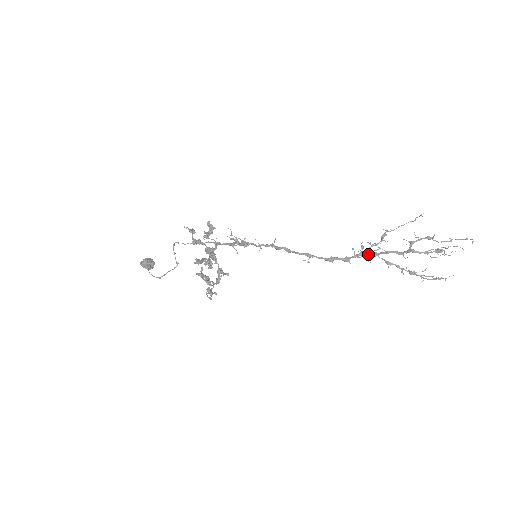
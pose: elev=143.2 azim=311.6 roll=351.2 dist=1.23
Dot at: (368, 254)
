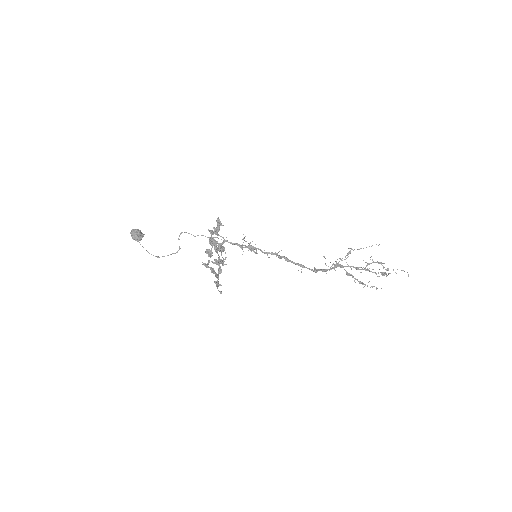
Dot at: (337, 266)
